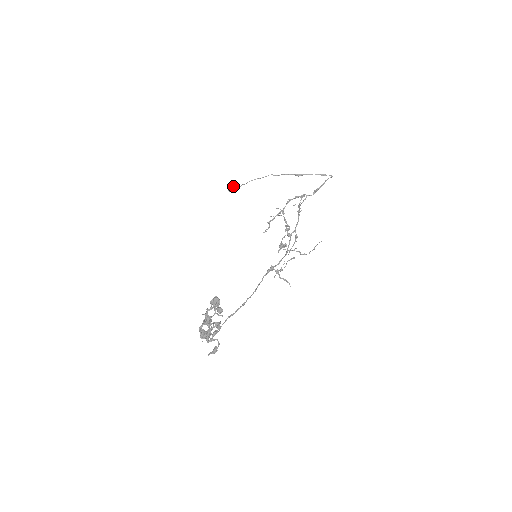
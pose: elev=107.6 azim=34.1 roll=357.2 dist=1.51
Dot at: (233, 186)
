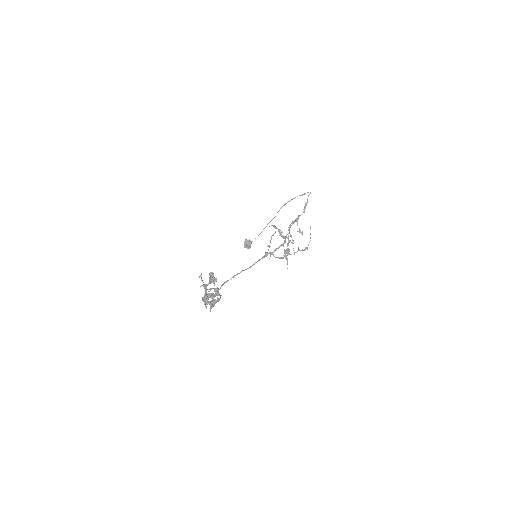
Dot at: (247, 243)
